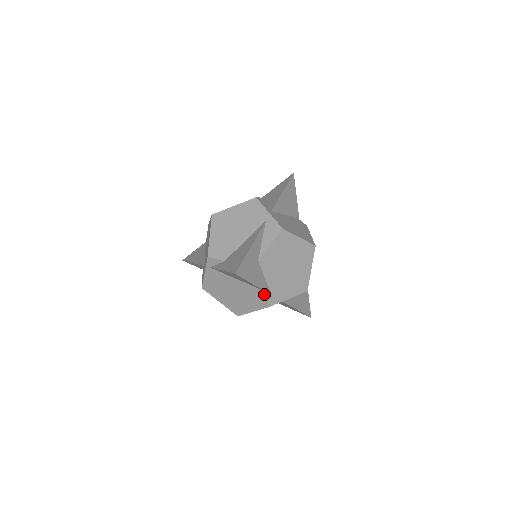
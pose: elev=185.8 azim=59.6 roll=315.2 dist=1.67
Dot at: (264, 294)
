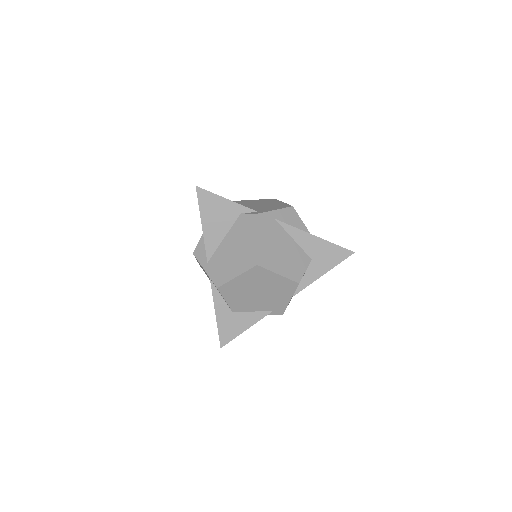
Dot at: occluded
